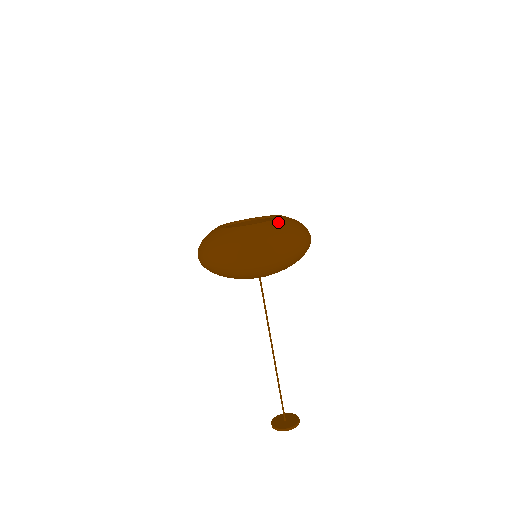
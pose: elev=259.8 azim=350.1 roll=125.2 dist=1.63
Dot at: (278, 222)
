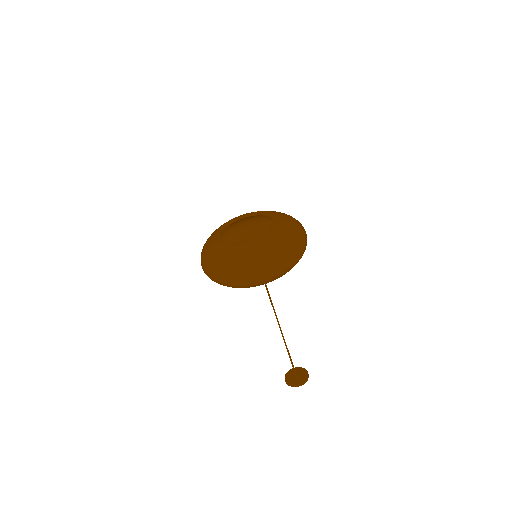
Dot at: (284, 221)
